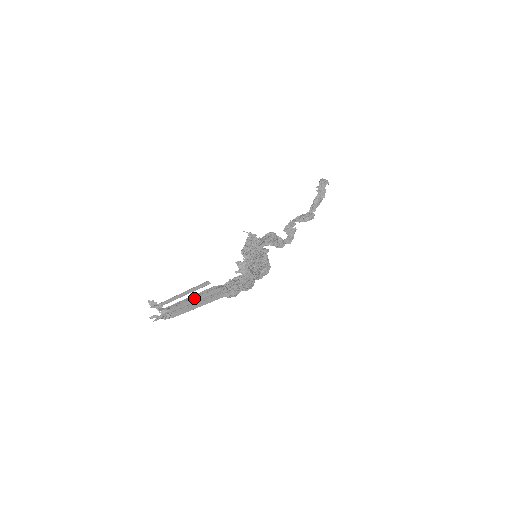
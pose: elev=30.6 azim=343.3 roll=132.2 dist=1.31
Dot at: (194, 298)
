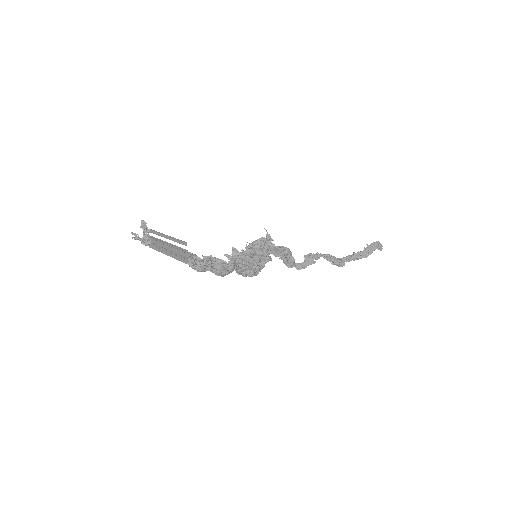
Dot at: (170, 246)
